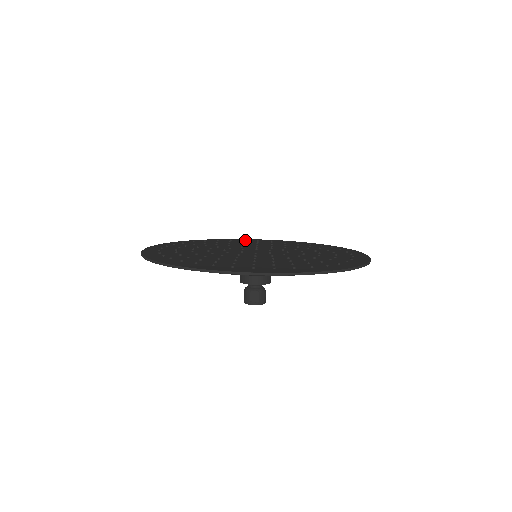
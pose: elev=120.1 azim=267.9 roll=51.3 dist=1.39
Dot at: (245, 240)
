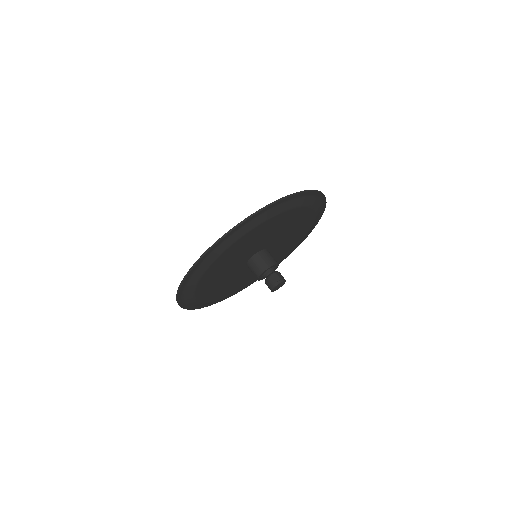
Dot at: occluded
